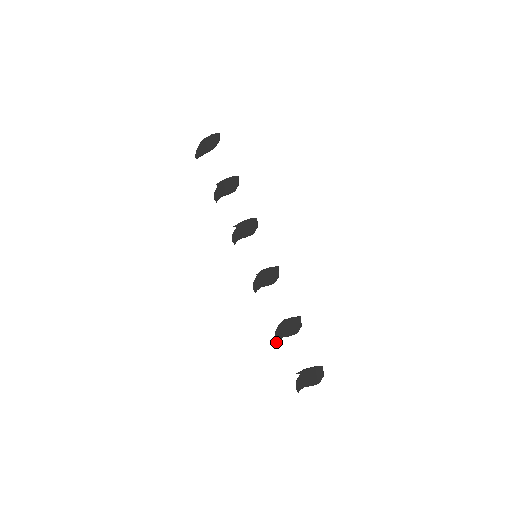
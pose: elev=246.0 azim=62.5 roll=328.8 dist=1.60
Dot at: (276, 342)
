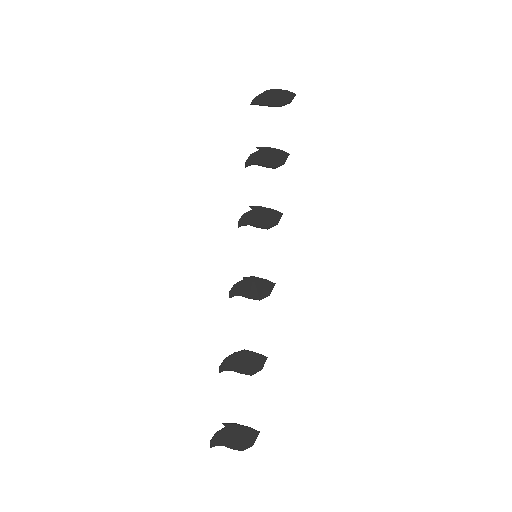
Dot at: (220, 371)
